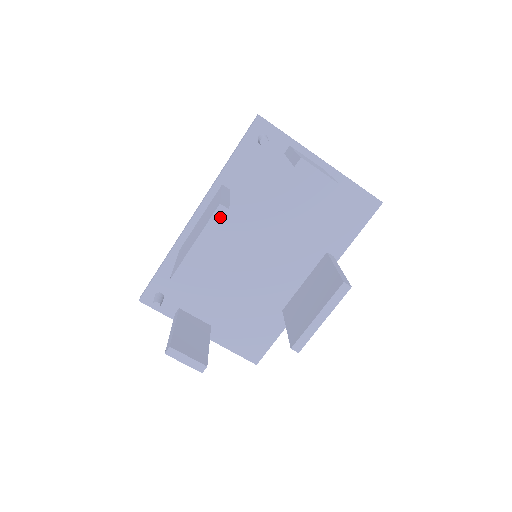
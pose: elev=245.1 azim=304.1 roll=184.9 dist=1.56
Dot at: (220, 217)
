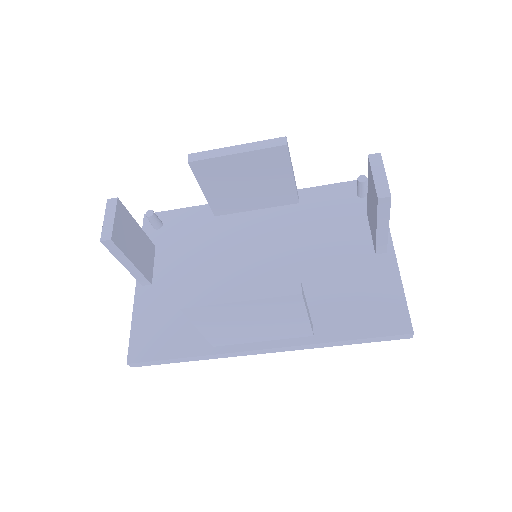
Dot at: (275, 144)
